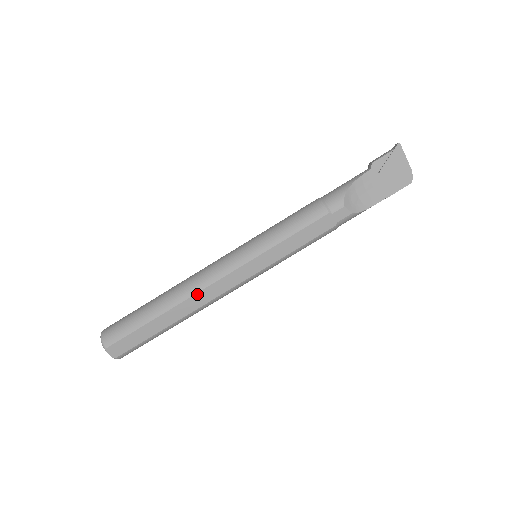
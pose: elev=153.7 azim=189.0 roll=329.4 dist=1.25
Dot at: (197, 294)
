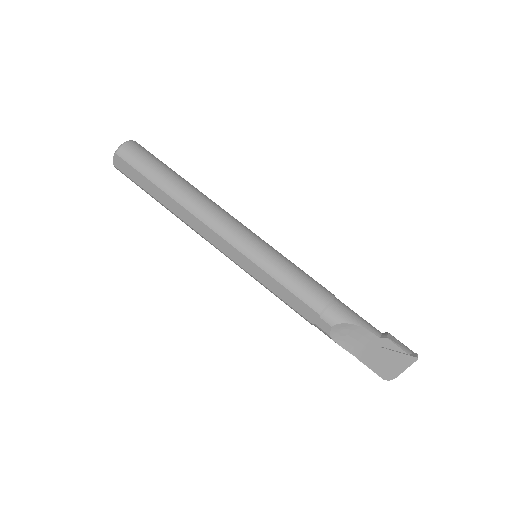
Dot at: (196, 217)
